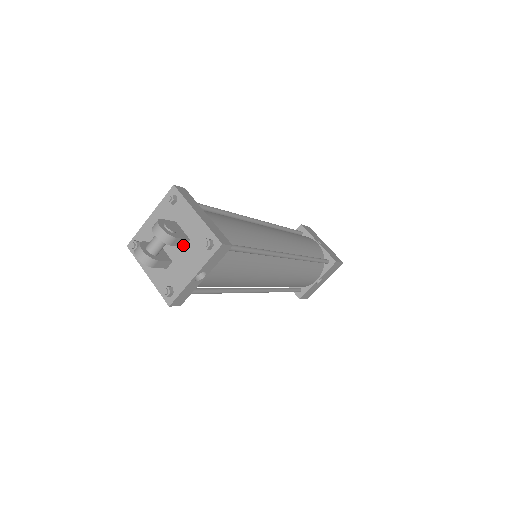
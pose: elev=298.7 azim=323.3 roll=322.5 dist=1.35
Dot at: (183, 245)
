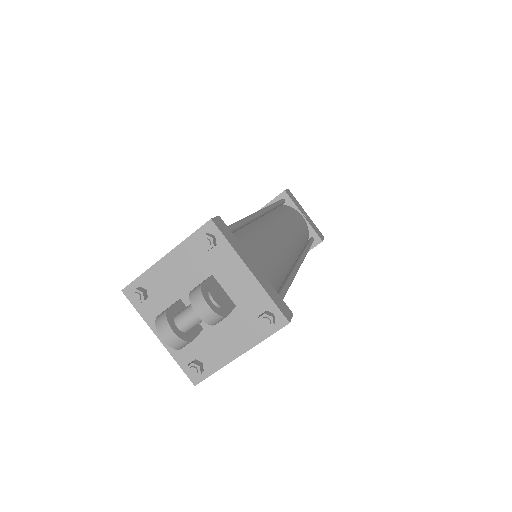
Dot at: occluded
